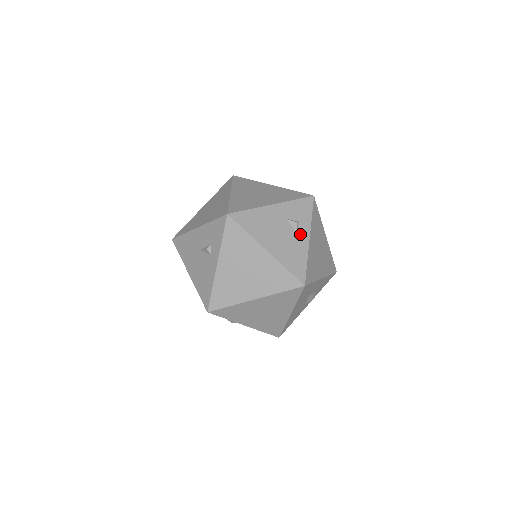
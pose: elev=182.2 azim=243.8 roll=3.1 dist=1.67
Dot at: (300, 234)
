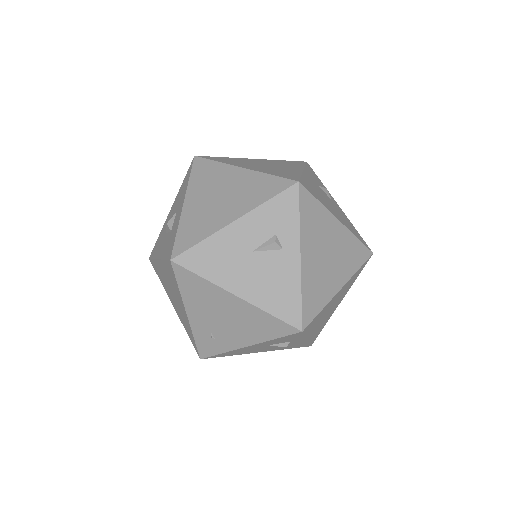
Dot at: (333, 201)
